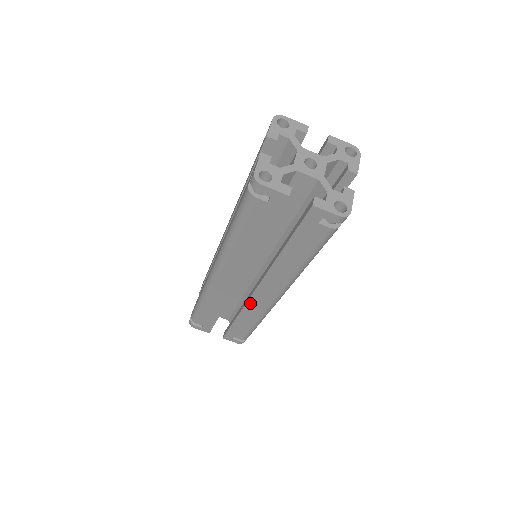
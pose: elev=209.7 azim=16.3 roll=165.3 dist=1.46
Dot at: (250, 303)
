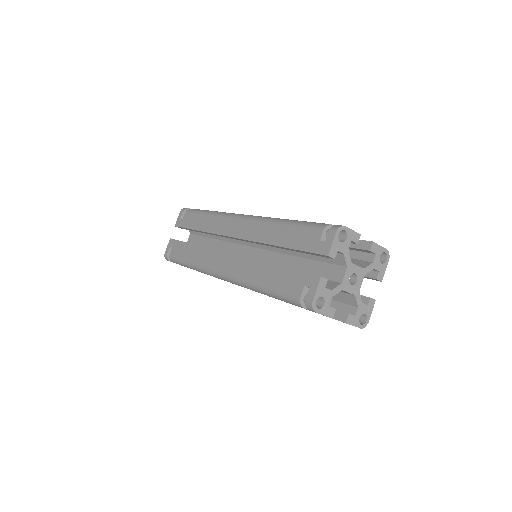
Dot at: occluded
